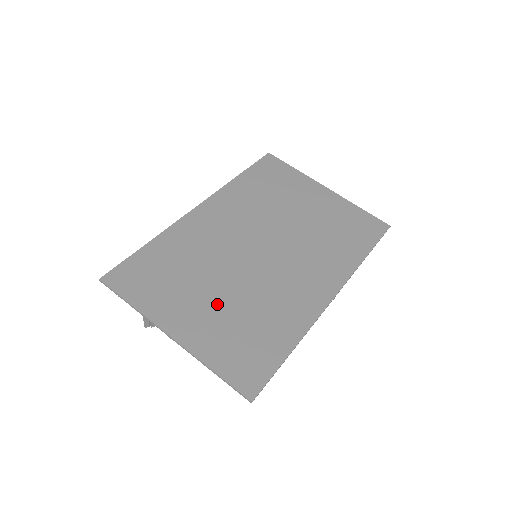
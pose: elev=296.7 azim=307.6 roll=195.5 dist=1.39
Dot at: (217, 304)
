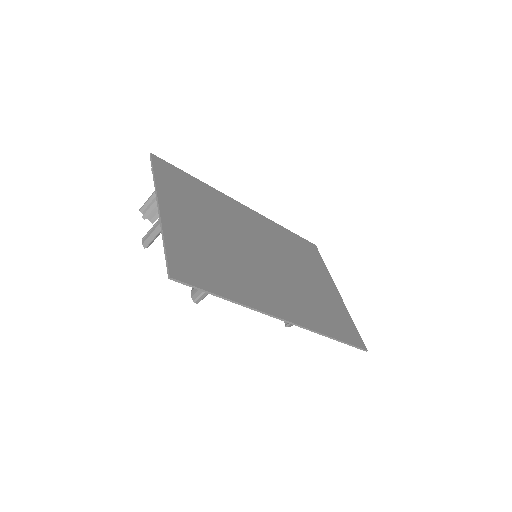
Dot at: (206, 233)
